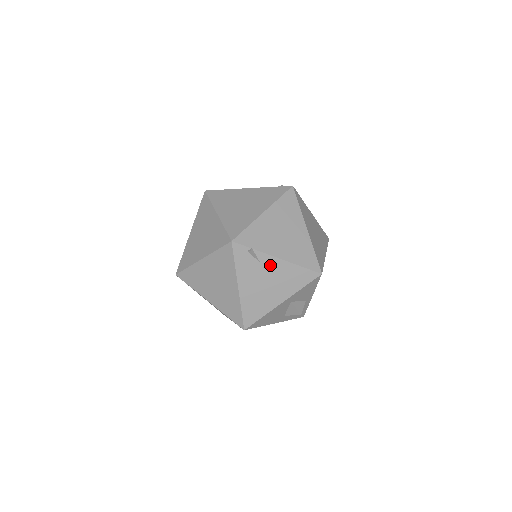
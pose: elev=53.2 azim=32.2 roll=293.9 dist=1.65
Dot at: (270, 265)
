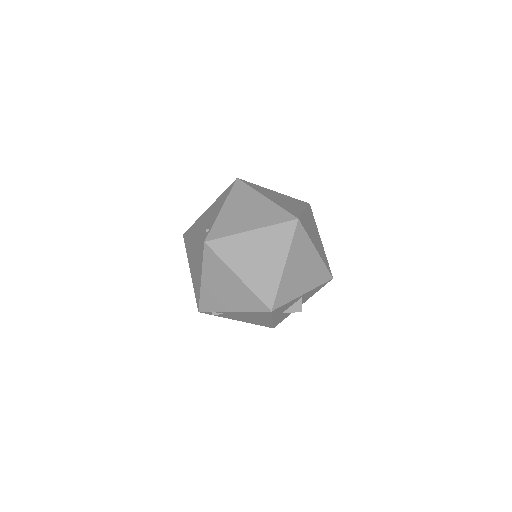
Dot at: (235, 314)
